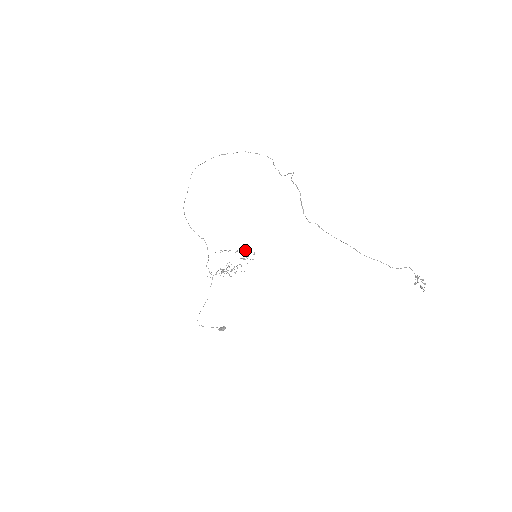
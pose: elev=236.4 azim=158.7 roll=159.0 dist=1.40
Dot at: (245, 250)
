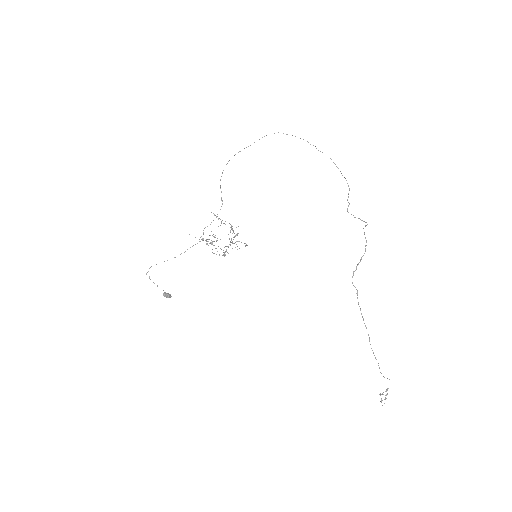
Dot at: occluded
